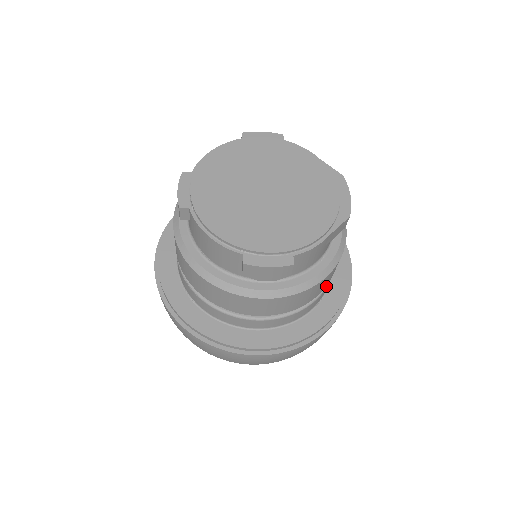
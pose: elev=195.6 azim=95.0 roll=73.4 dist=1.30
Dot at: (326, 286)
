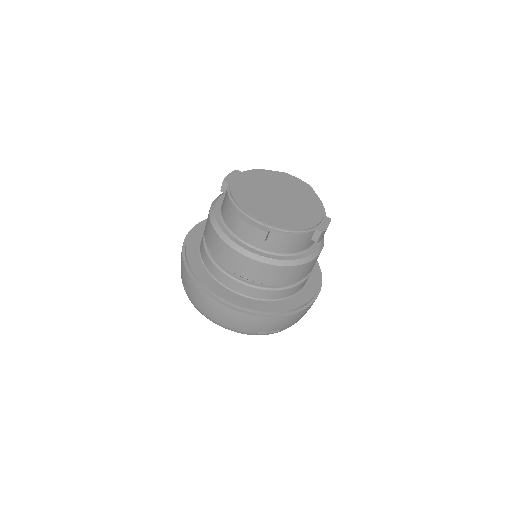
Dot at: occluded
